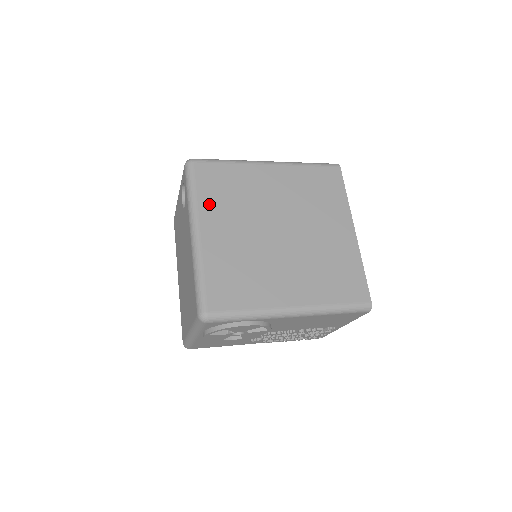
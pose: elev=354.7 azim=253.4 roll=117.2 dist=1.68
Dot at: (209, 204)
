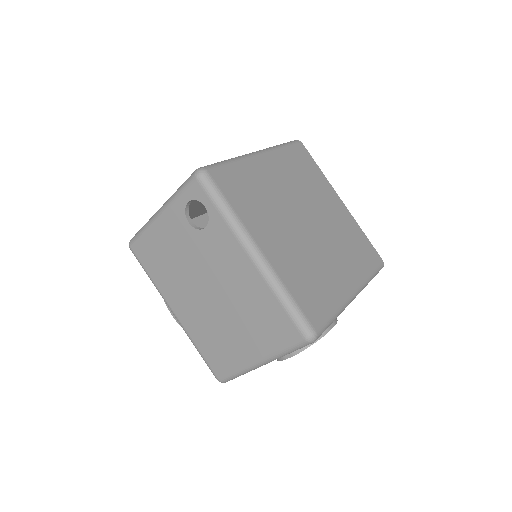
Dot at: (249, 216)
